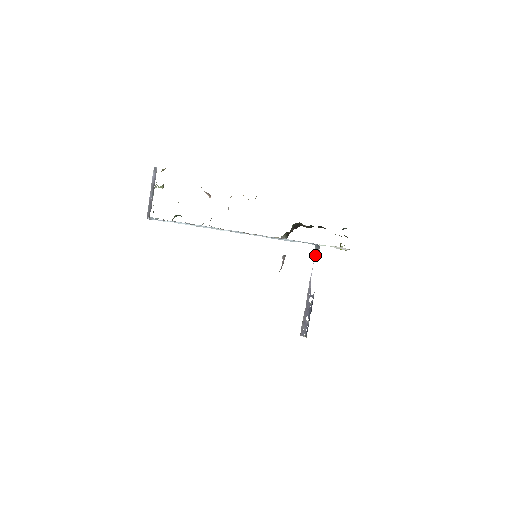
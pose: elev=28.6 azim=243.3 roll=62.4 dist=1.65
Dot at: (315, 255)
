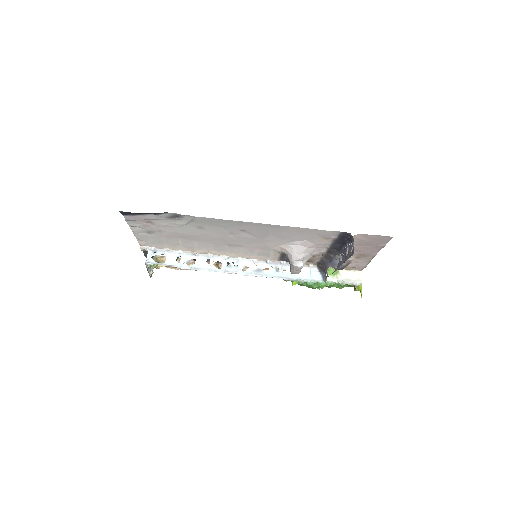
Dot at: occluded
